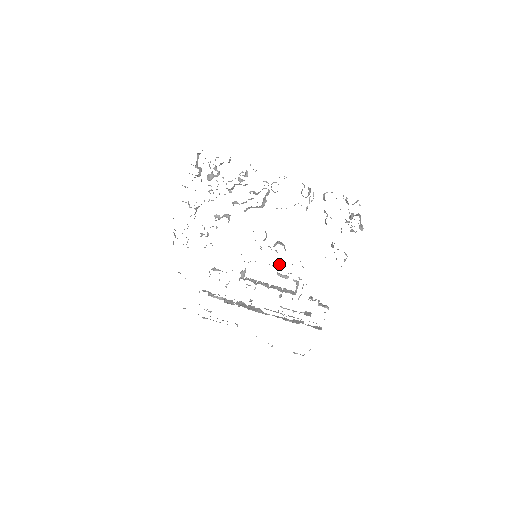
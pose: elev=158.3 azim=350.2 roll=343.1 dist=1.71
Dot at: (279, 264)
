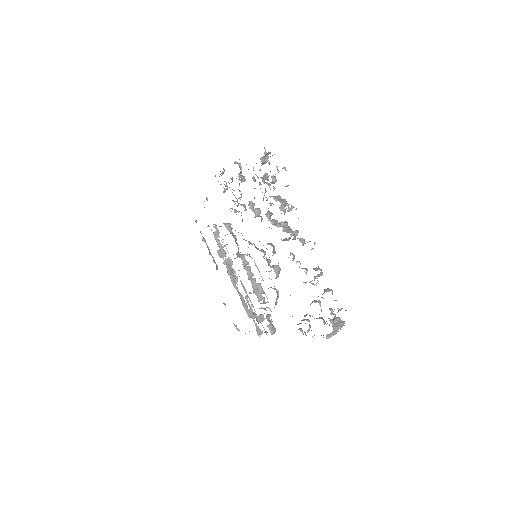
Dot at: occluded
